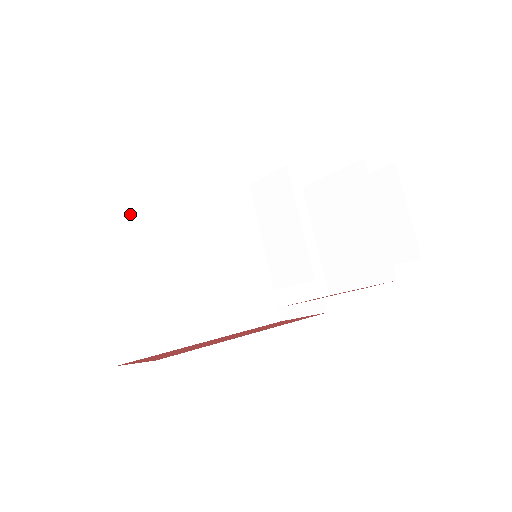
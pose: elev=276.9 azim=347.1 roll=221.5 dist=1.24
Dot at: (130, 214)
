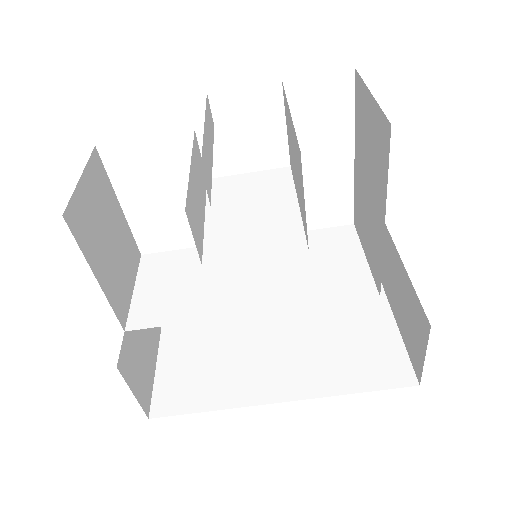
Dot at: (144, 256)
